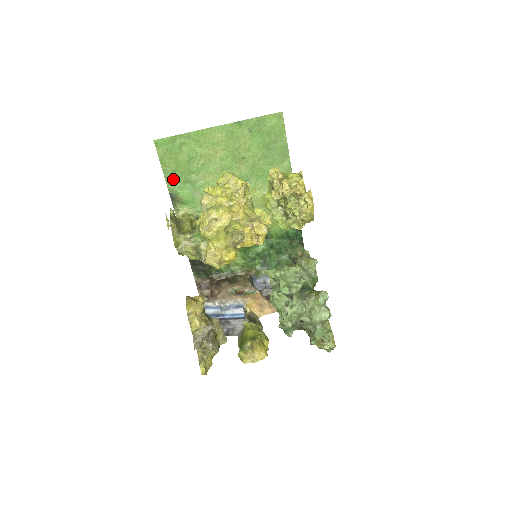
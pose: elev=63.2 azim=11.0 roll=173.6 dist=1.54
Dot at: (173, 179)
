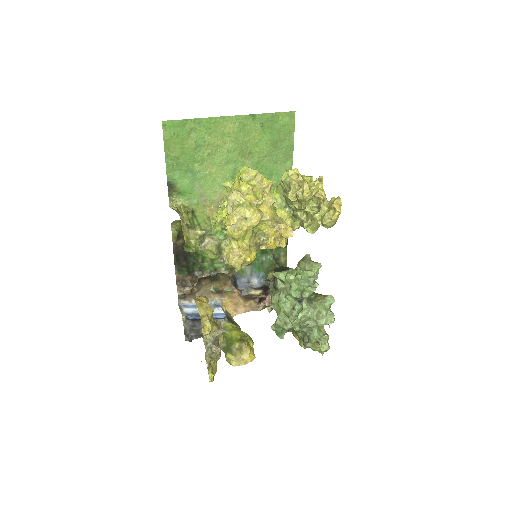
Dot at: (174, 166)
